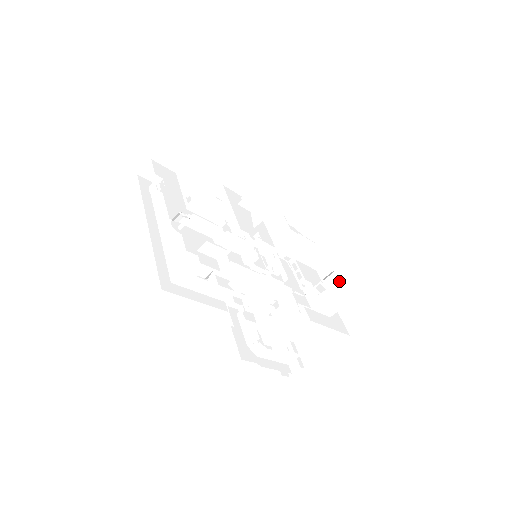
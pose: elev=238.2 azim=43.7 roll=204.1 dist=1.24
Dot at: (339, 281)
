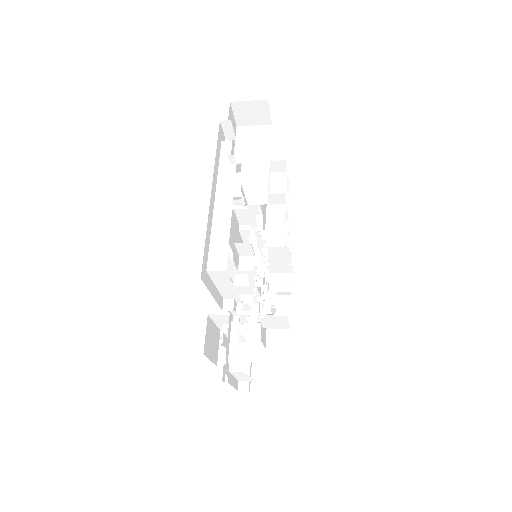
Dot at: (284, 298)
